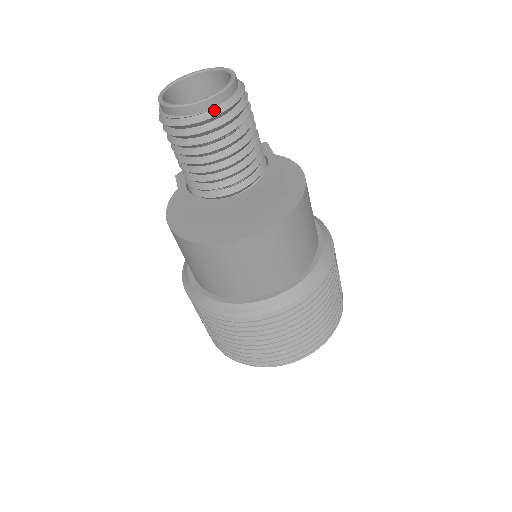
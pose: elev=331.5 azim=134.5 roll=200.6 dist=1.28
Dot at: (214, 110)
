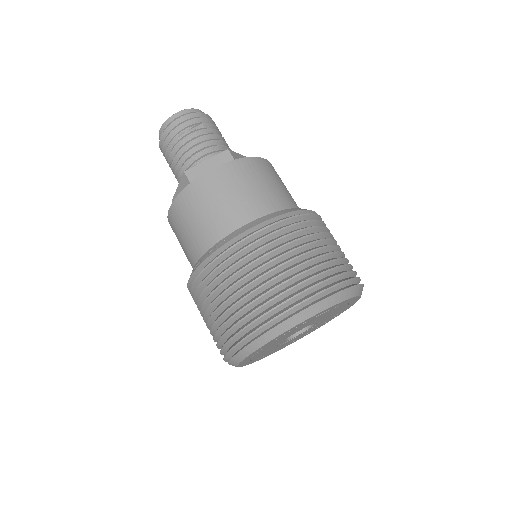
Dot at: (171, 122)
